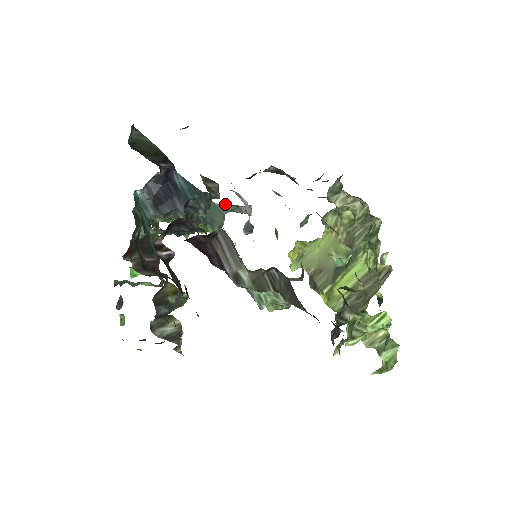
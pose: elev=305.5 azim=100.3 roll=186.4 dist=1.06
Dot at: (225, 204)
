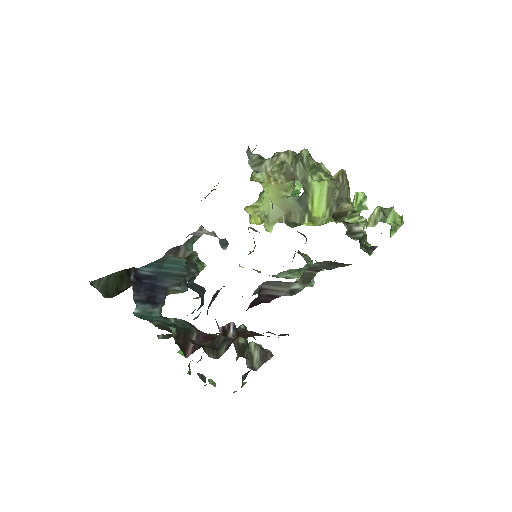
Dot at: (184, 245)
